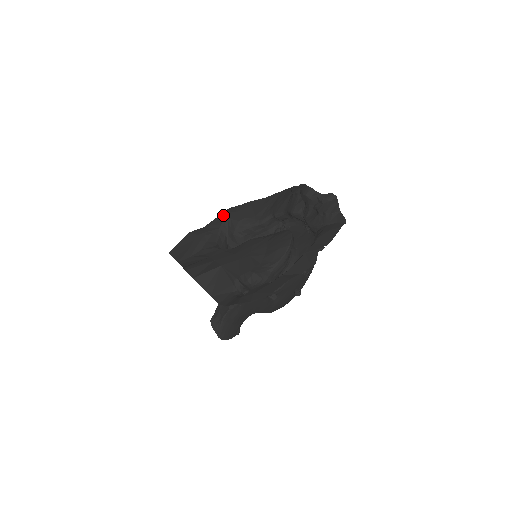
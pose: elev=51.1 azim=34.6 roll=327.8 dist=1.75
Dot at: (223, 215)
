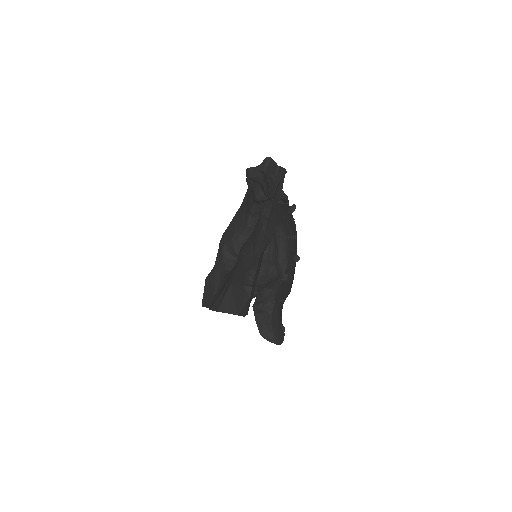
Dot at: (220, 245)
